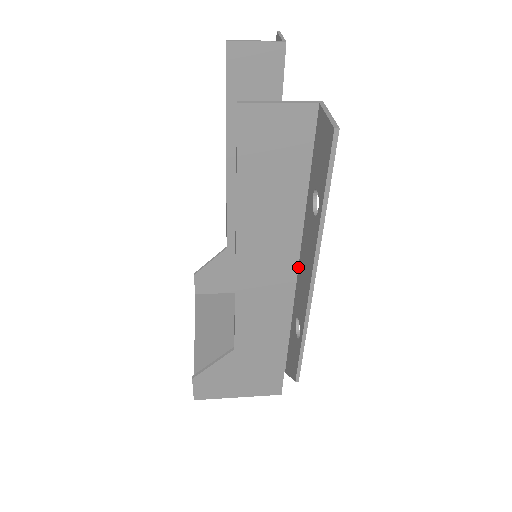
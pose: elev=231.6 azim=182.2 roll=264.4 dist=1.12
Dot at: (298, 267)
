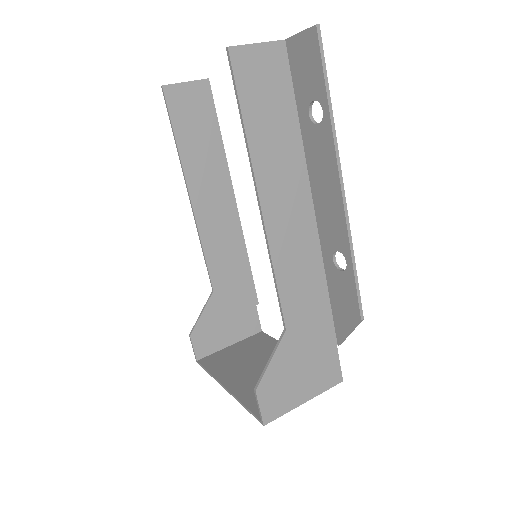
Dot at: (313, 206)
